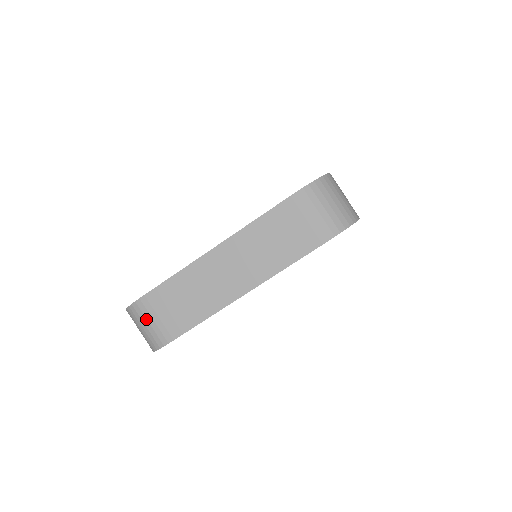
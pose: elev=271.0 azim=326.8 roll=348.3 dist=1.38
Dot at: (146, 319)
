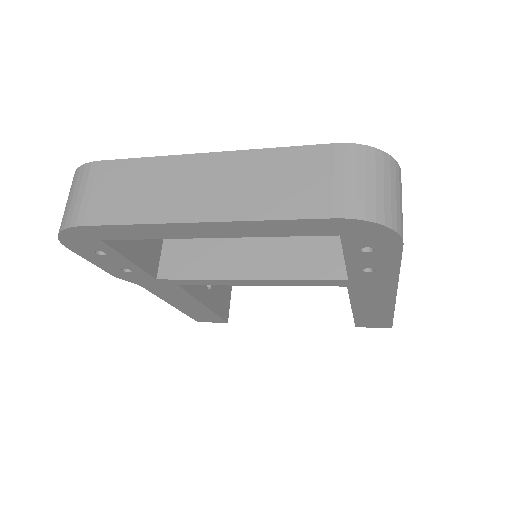
Dot at: (79, 188)
